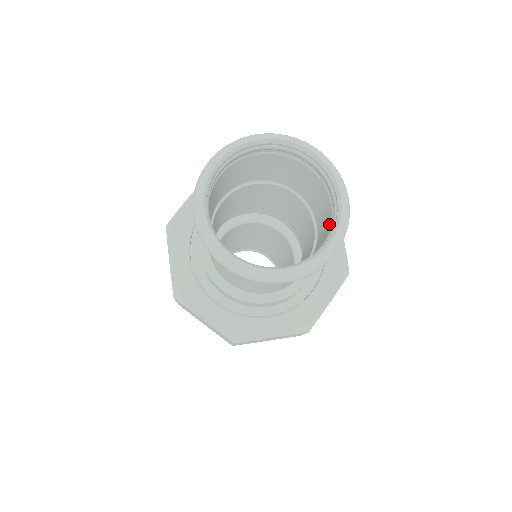
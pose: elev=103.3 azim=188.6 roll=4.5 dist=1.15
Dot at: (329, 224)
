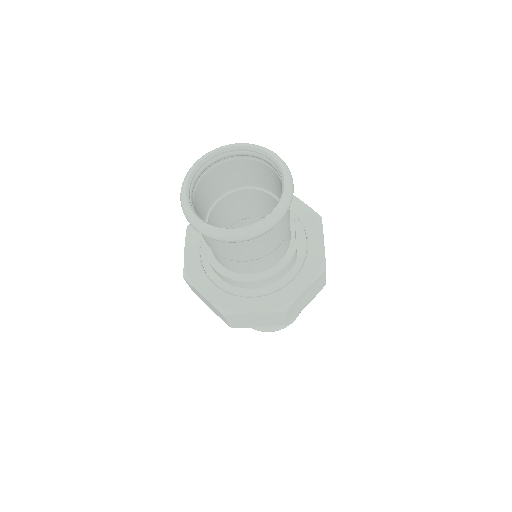
Dot at: occluded
